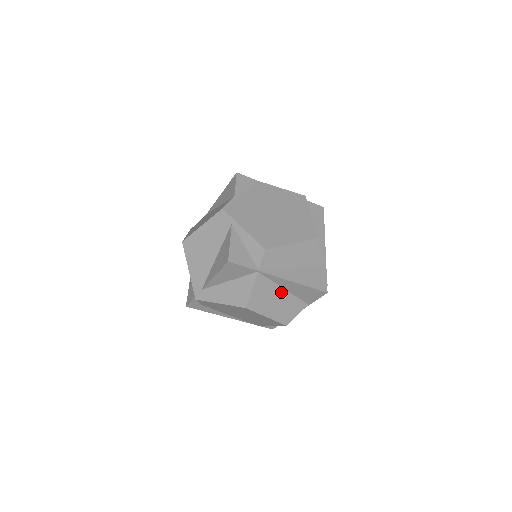
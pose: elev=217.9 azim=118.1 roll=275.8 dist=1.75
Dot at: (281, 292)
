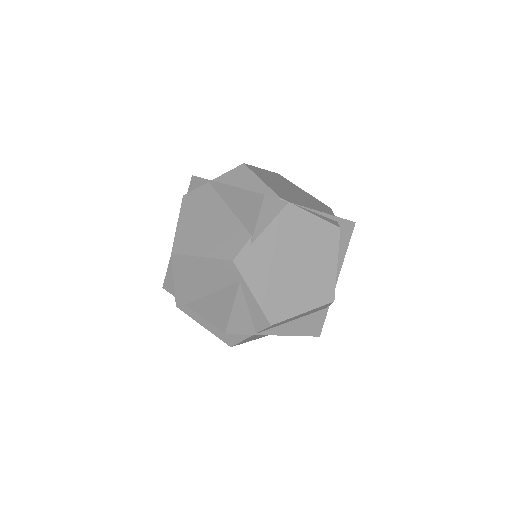
Dot at: occluded
